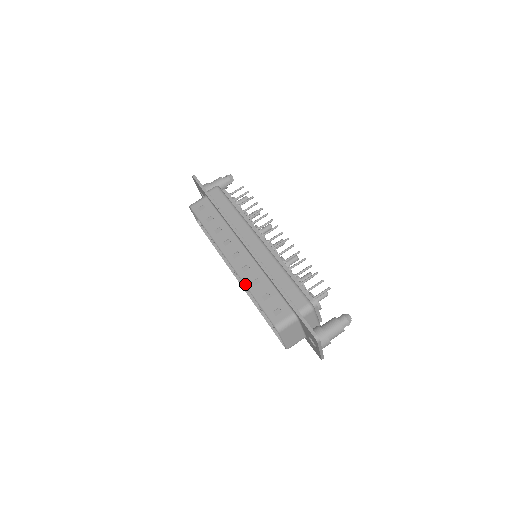
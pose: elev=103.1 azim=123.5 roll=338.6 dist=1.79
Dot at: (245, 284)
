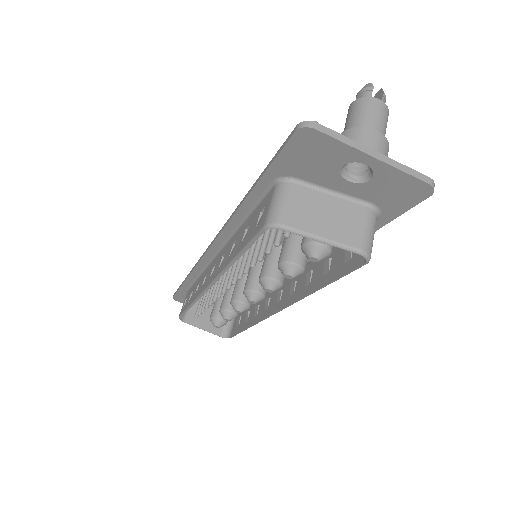
Dot at: (225, 268)
